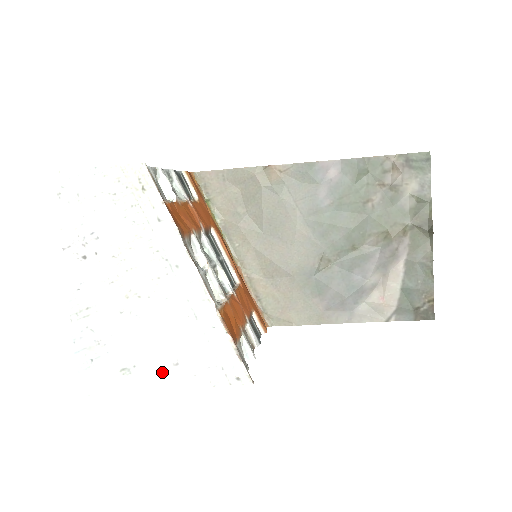
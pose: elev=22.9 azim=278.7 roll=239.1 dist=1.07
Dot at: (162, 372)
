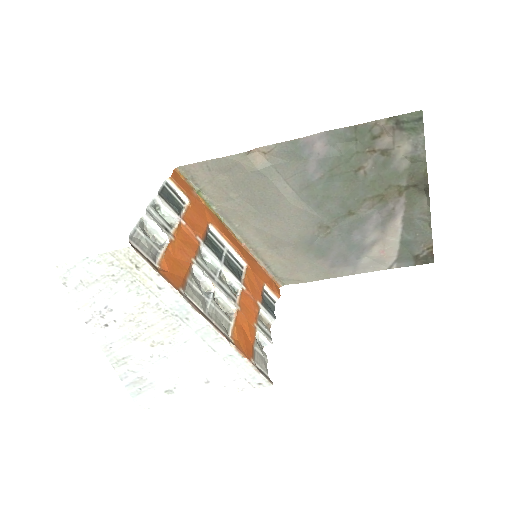
Dot at: (198, 388)
